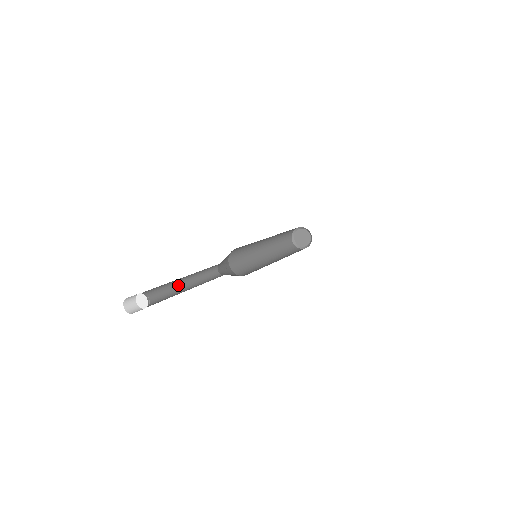
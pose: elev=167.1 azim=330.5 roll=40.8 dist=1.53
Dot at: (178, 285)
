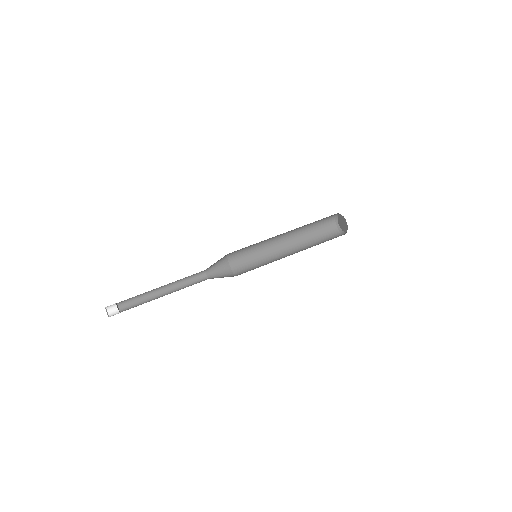
Dot at: (159, 291)
